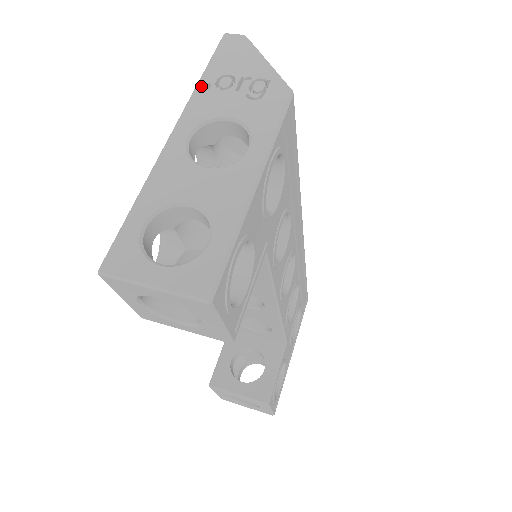
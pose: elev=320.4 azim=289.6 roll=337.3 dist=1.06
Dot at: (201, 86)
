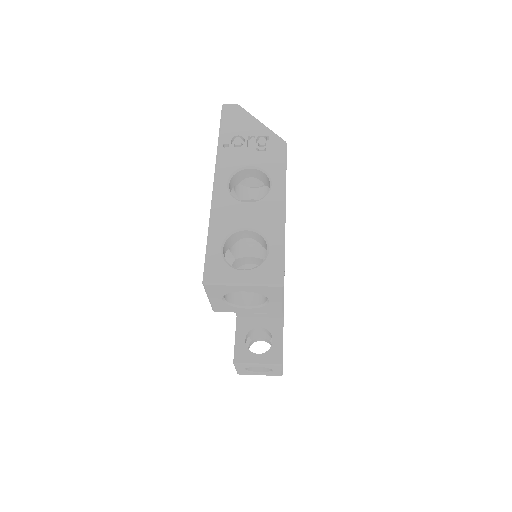
Dot at: (222, 146)
